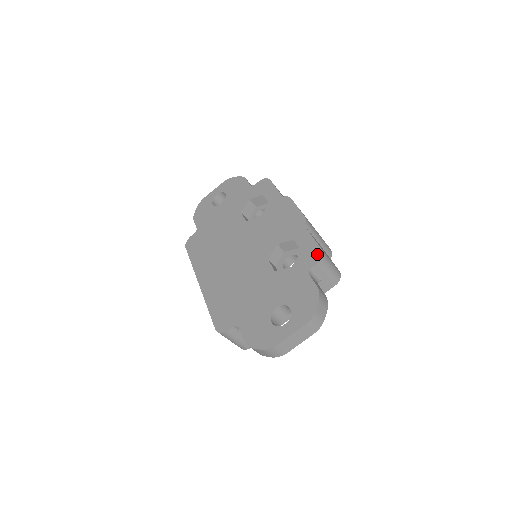
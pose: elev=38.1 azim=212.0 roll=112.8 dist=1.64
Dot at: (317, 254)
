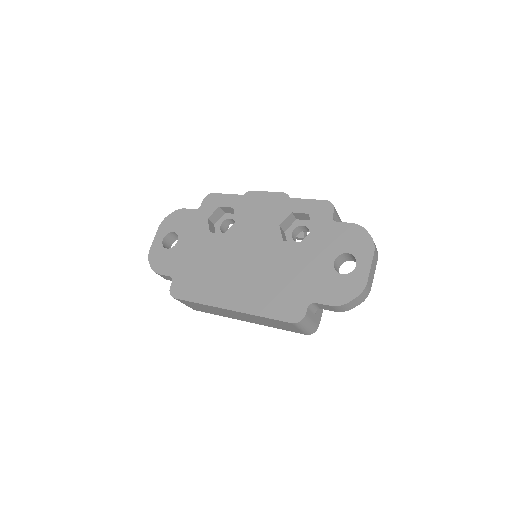
Dot at: (326, 206)
